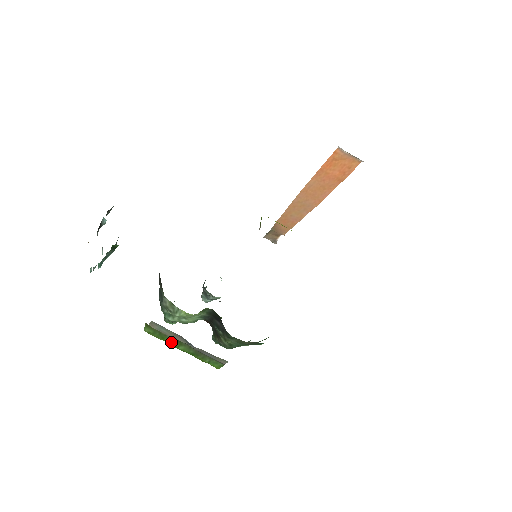
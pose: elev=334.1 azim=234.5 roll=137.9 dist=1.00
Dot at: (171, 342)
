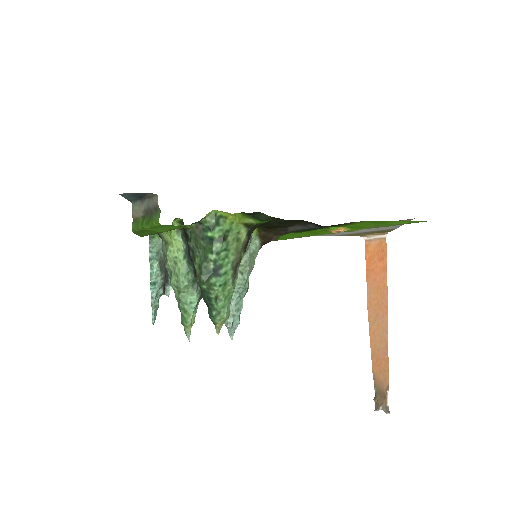
Dot at: (141, 224)
